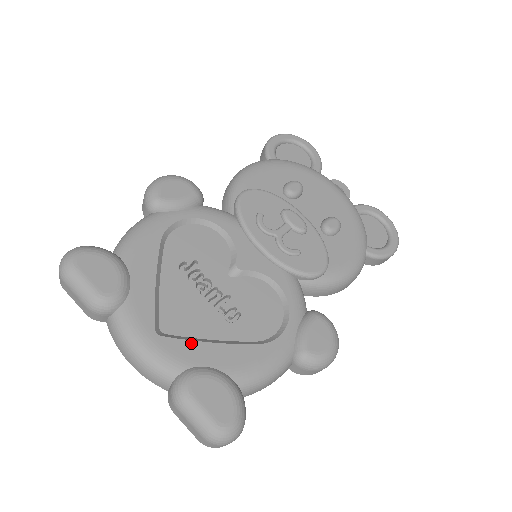
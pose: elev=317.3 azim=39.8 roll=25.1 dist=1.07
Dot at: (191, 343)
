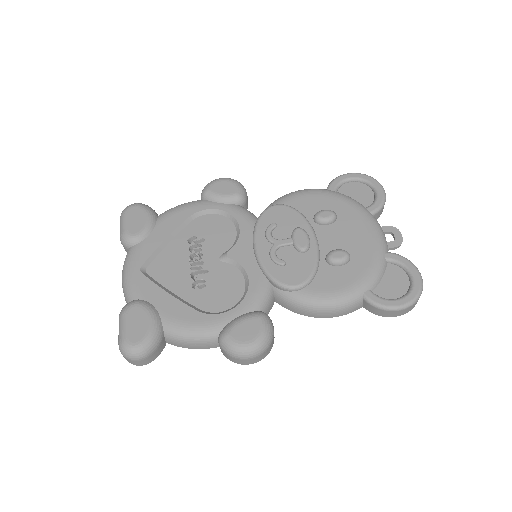
Dot at: (155, 286)
